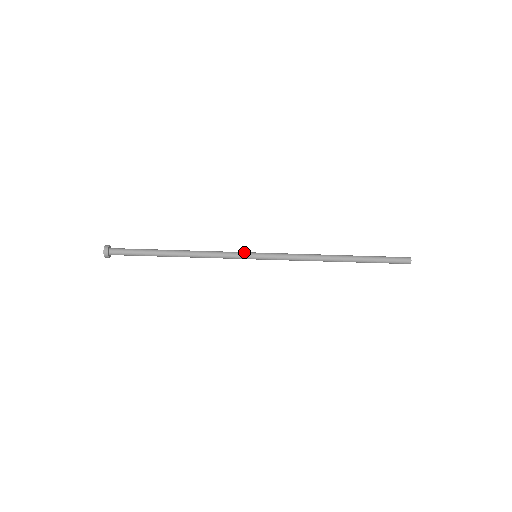
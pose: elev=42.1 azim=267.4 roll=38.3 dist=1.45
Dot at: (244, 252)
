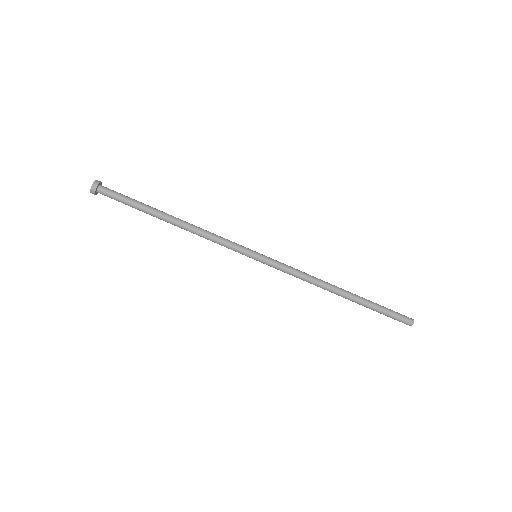
Dot at: (244, 247)
